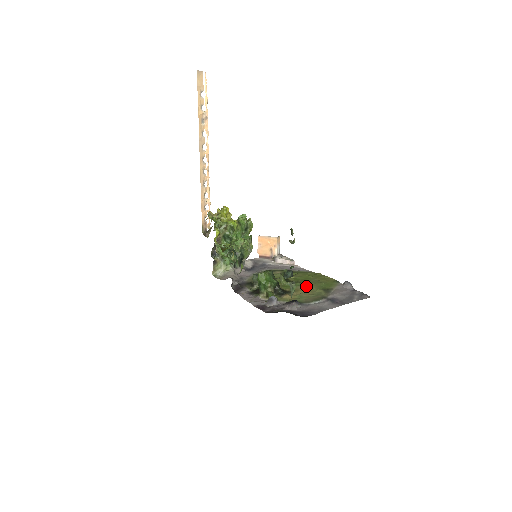
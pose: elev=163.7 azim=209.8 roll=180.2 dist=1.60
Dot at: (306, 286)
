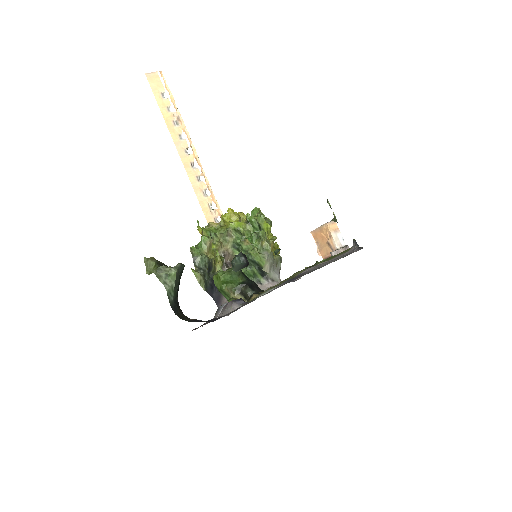
Dot at: occluded
